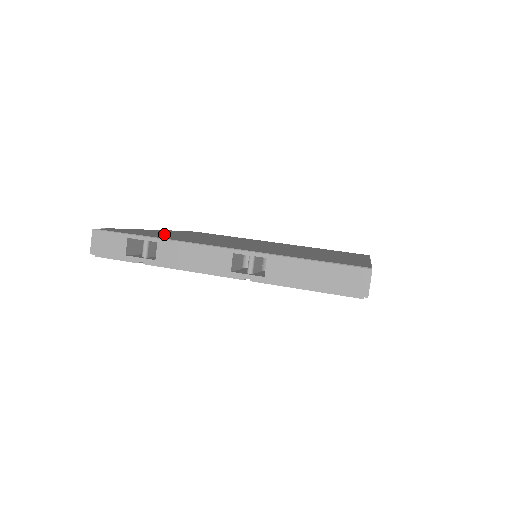
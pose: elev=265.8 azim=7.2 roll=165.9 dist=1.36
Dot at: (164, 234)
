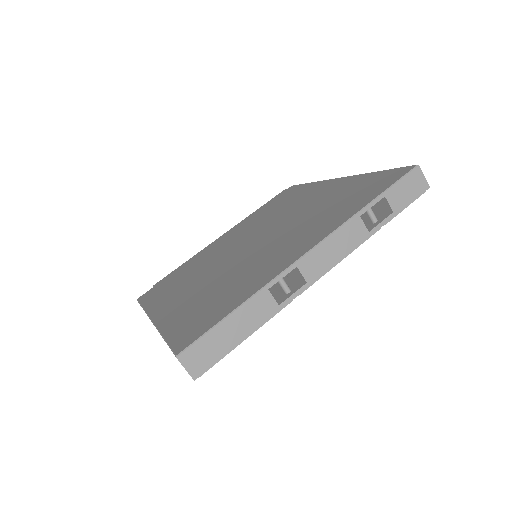
Dot at: (186, 271)
